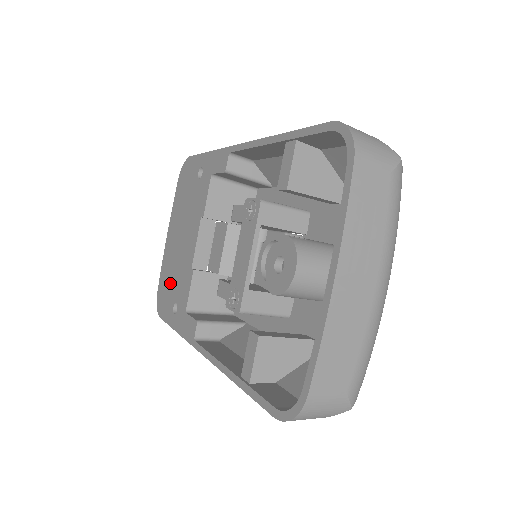
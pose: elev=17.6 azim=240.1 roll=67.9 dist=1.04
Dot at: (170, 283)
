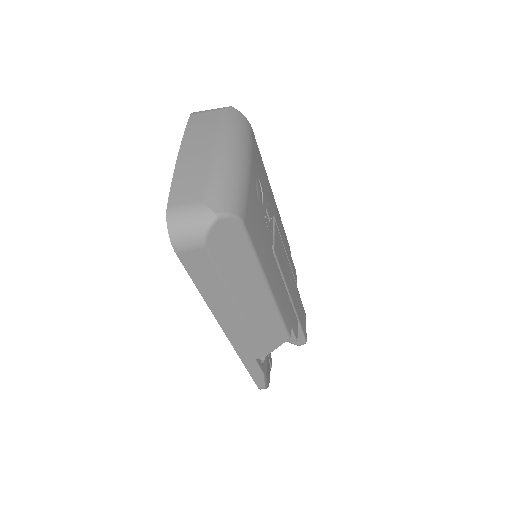
Dot at: occluded
